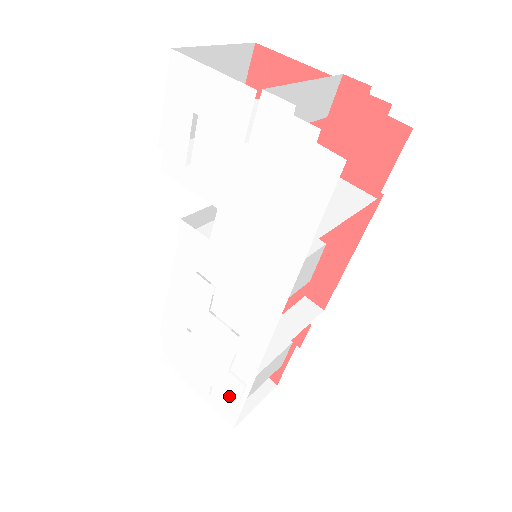
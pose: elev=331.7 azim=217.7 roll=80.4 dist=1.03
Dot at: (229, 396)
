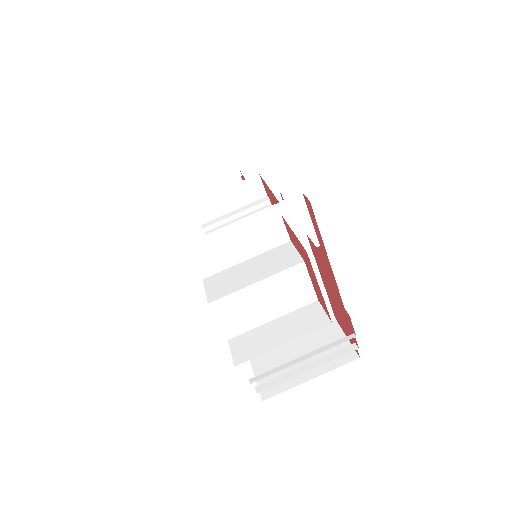
Dot at: occluded
